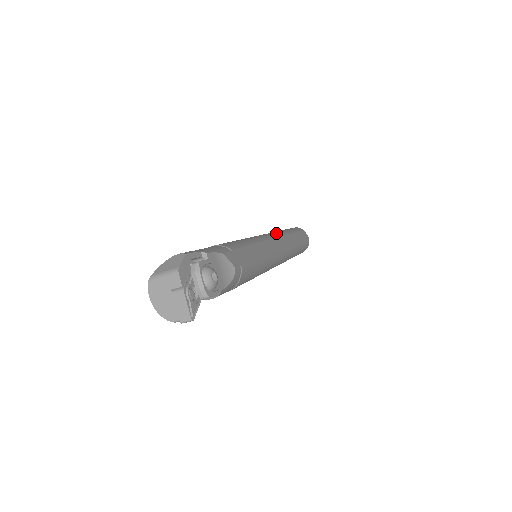
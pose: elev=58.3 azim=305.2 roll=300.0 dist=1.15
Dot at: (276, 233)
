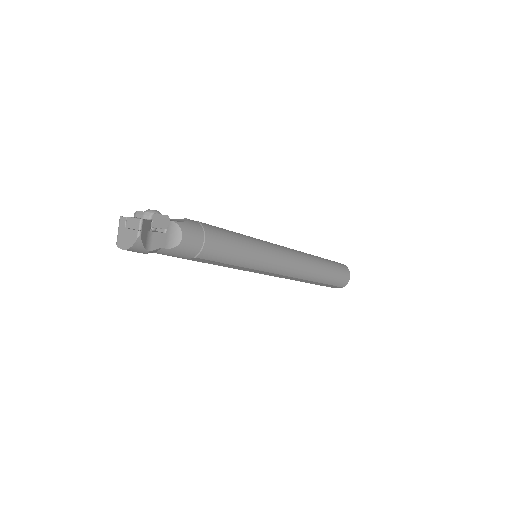
Dot at: occluded
